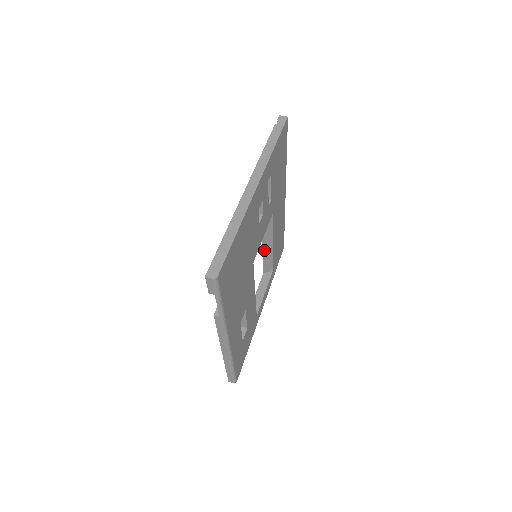
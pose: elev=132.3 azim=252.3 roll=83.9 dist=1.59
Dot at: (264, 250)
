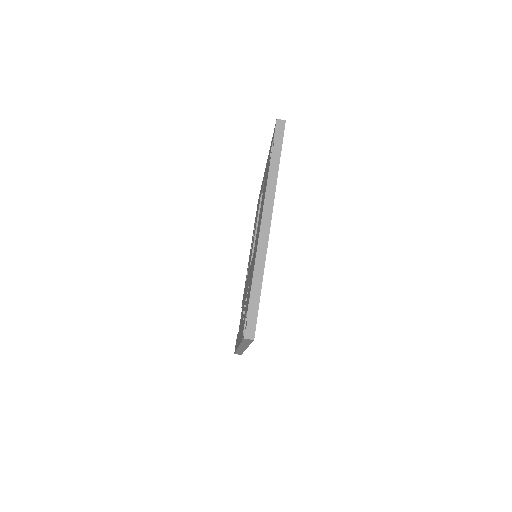
Dot at: occluded
